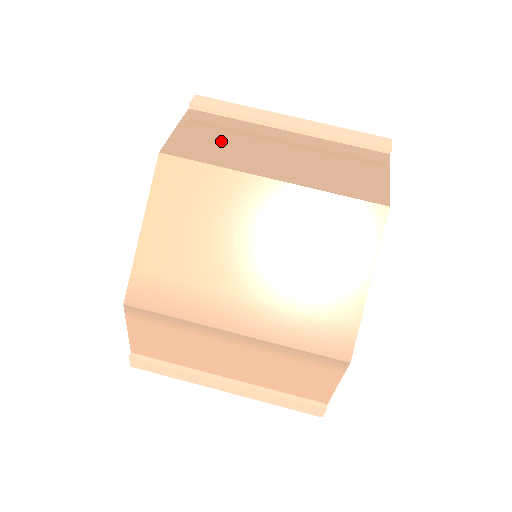
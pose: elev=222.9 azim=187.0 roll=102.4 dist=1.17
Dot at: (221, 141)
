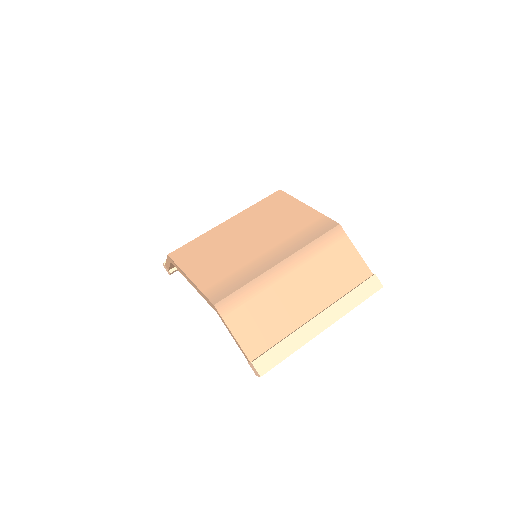
Dot at: occluded
